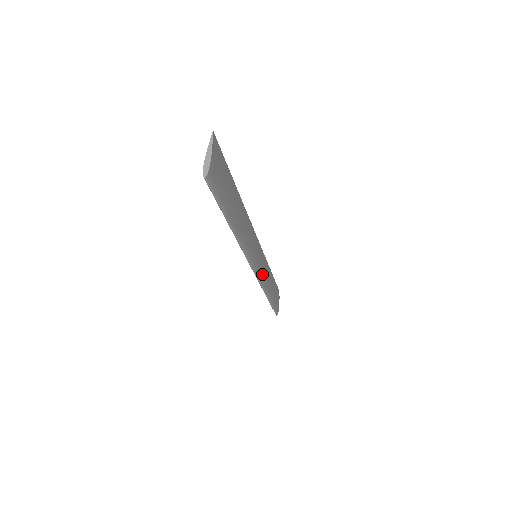
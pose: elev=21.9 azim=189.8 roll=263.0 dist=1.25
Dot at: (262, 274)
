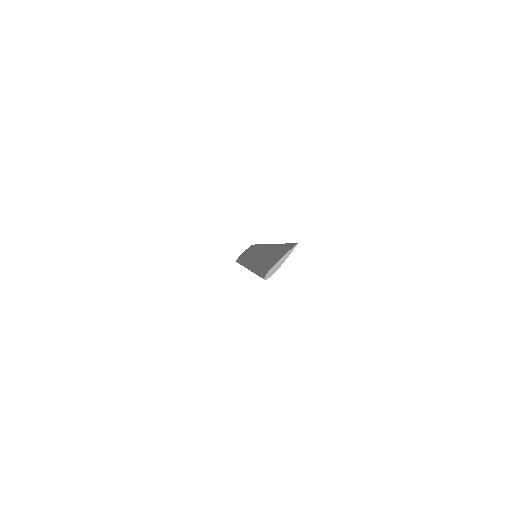
Dot at: occluded
